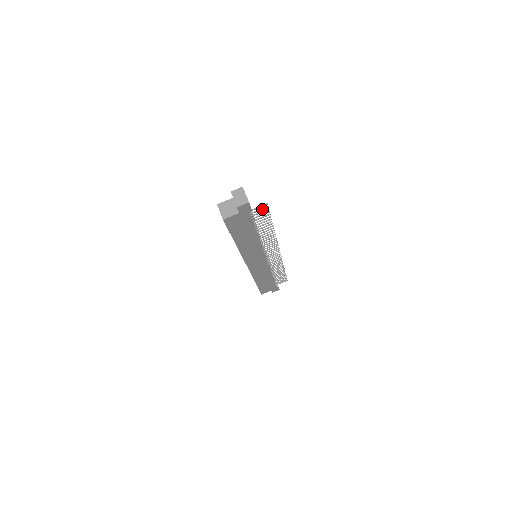
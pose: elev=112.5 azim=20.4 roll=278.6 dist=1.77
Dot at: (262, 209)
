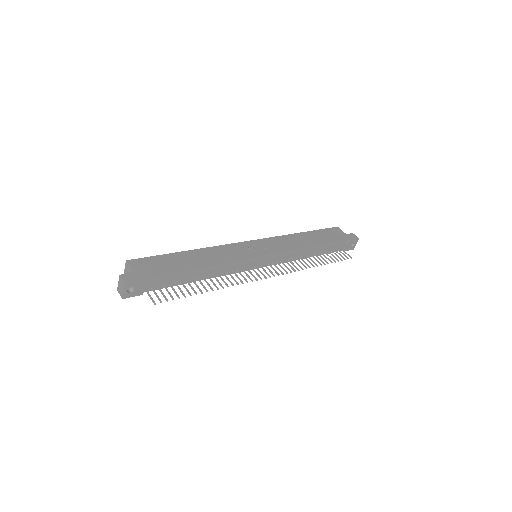
Dot at: (158, 298)
